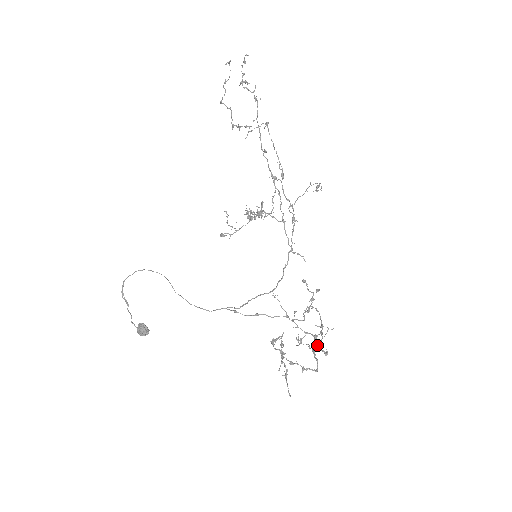
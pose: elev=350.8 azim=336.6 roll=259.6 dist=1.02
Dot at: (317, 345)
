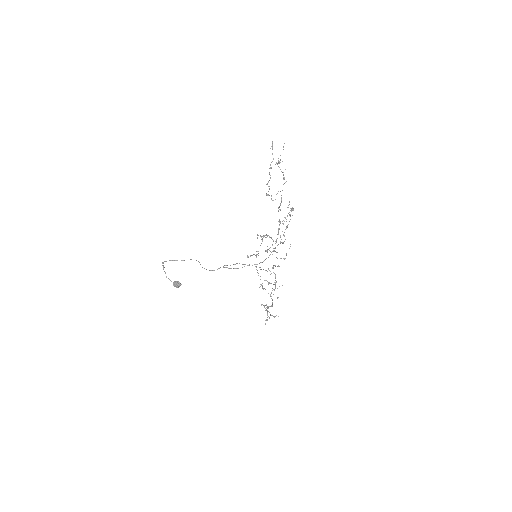
Dot at: occluded
